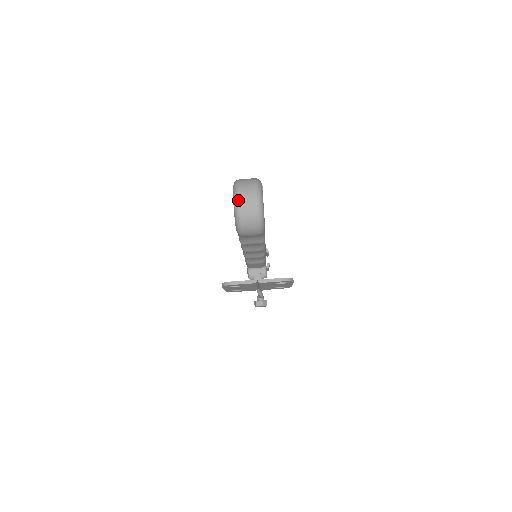
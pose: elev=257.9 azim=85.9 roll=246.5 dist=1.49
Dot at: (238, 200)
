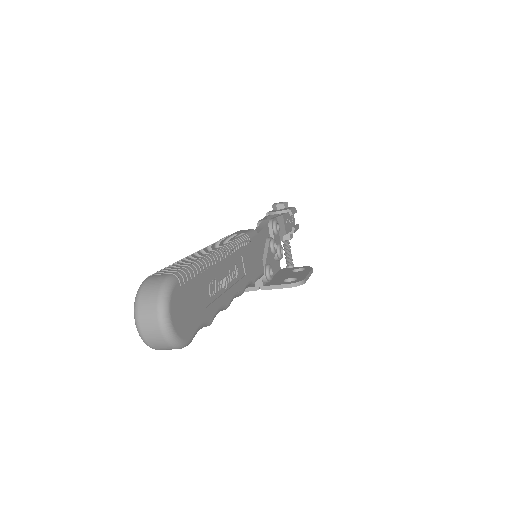
Dot at: (138, 326)
